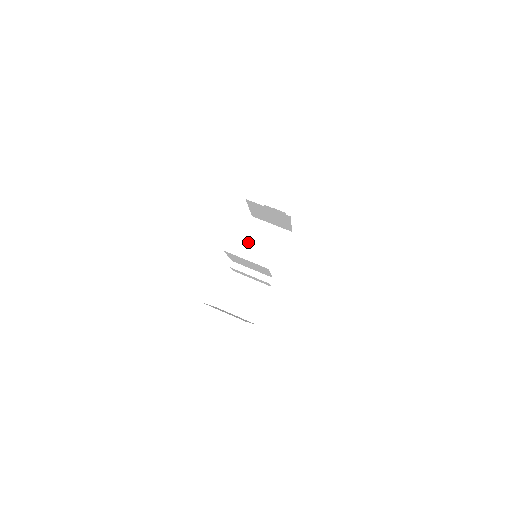
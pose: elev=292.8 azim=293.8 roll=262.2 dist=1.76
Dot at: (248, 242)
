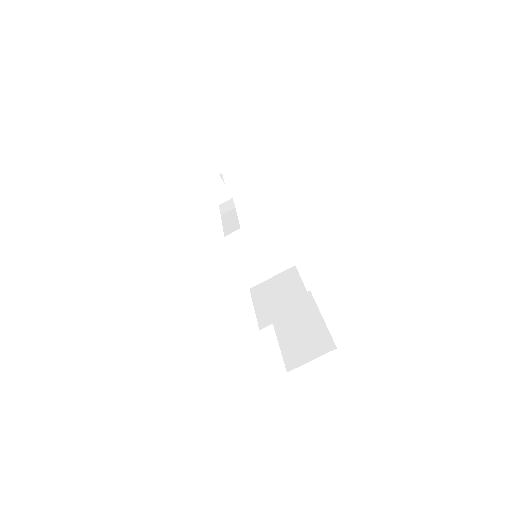
Dot at: (243, 264)
